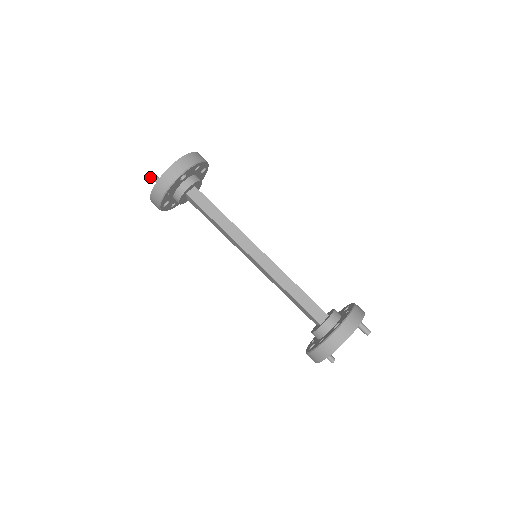
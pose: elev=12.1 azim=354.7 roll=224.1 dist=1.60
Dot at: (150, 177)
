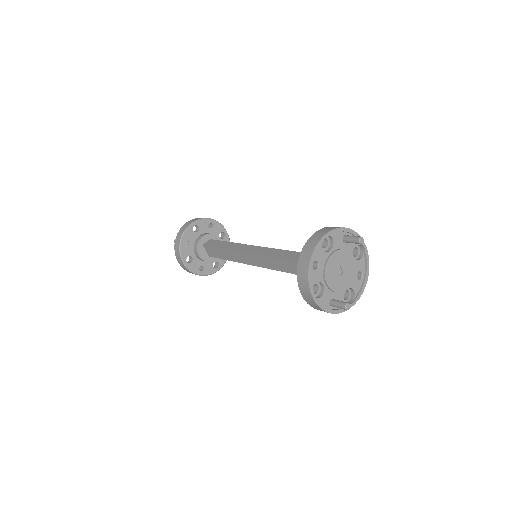
Dot at: occluded
